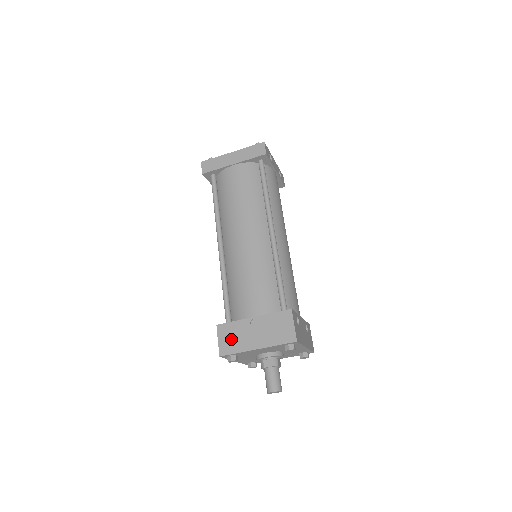
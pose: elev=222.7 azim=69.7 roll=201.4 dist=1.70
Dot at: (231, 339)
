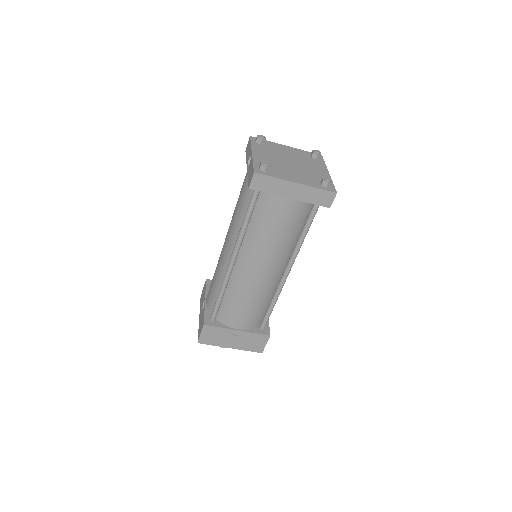
Dot at: (212, 337)
